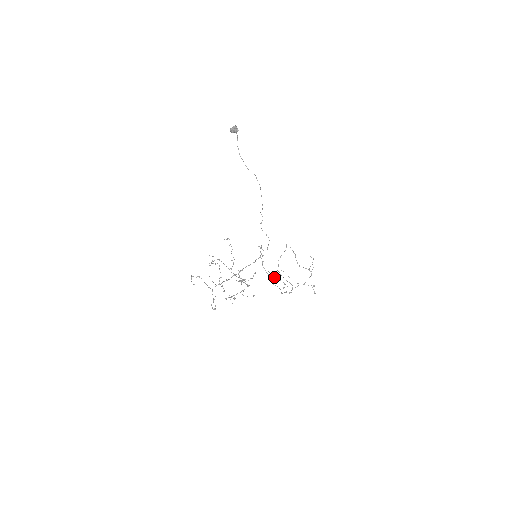
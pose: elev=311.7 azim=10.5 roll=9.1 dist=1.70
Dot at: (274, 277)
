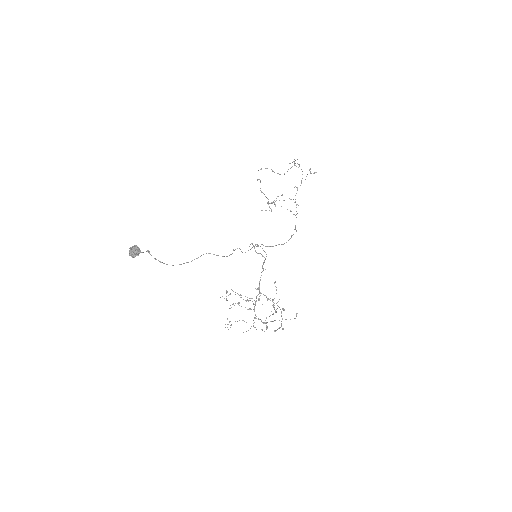
Dot at: occluded
